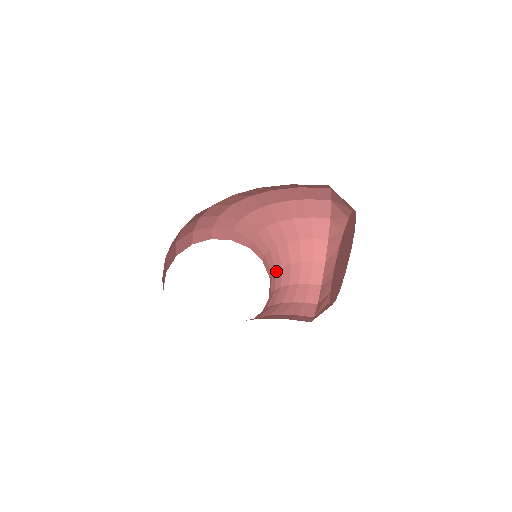
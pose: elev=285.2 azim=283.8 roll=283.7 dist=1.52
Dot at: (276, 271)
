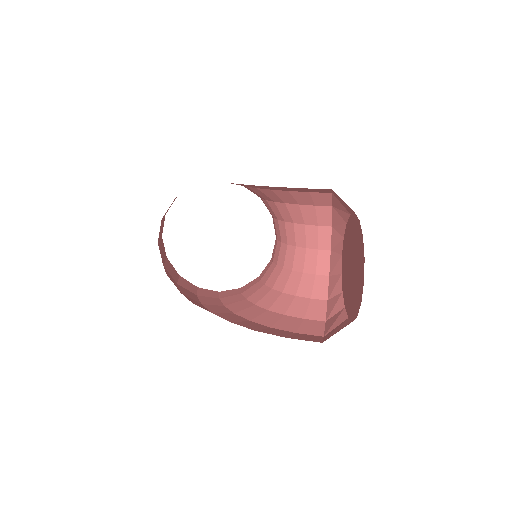
Dot at: (278, 222)
